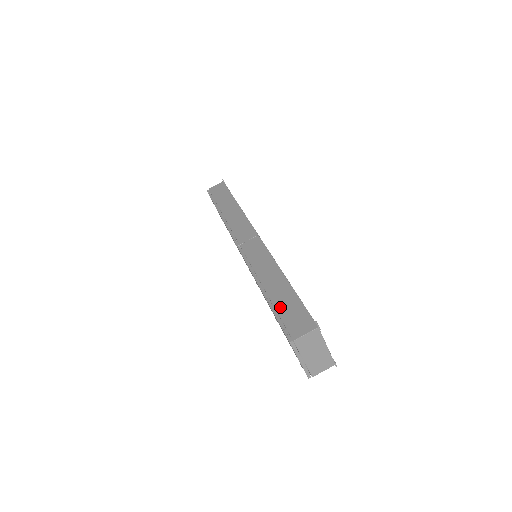
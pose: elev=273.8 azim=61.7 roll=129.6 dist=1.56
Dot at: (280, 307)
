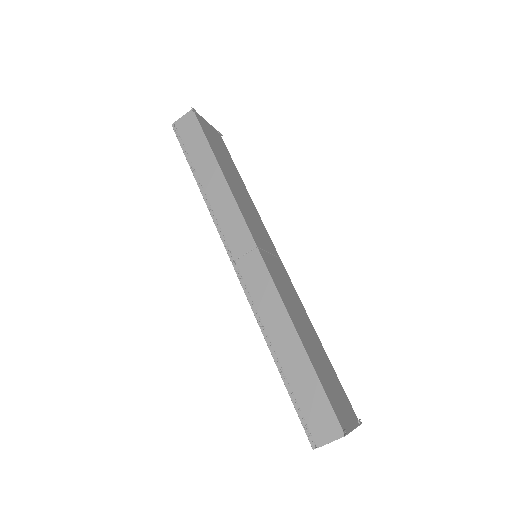
Dot at: (297, 391)
